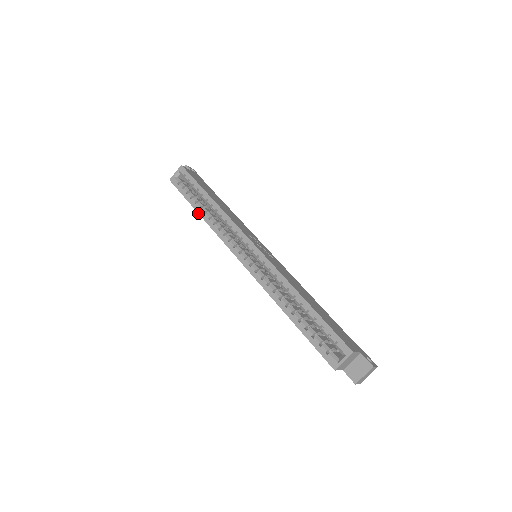
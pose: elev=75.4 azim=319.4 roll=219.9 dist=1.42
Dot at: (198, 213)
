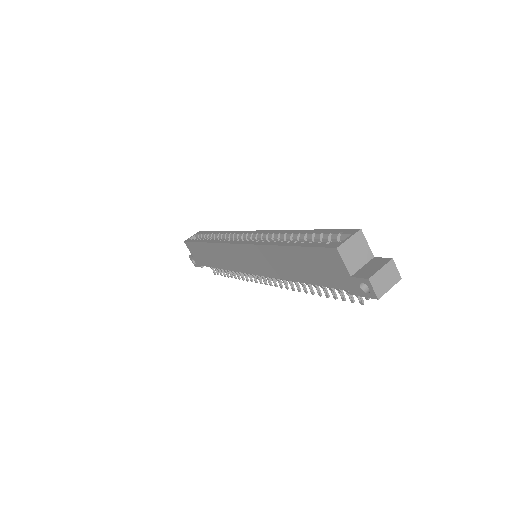
Dot at: (204, 242)
